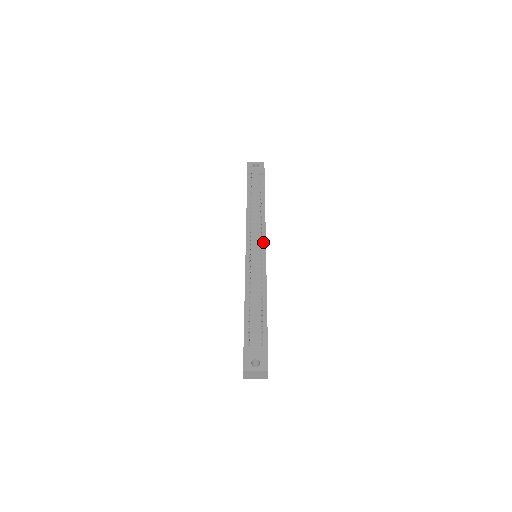
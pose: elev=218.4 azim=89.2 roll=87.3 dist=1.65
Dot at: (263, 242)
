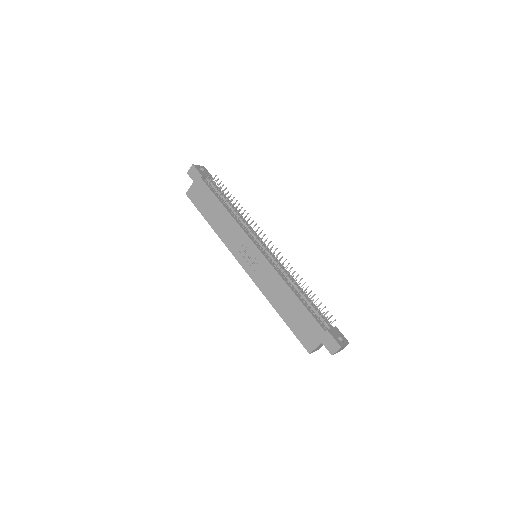
Dot at: occluded
